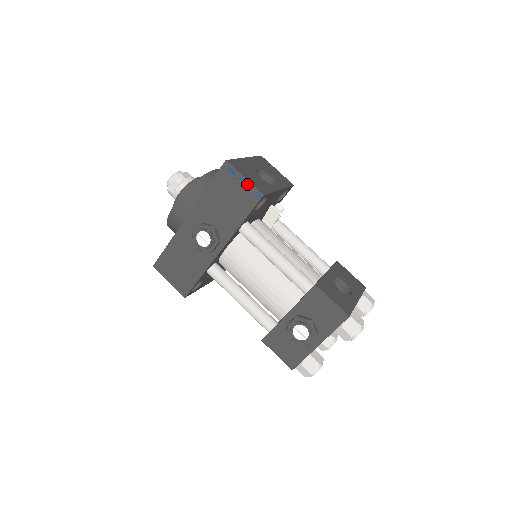
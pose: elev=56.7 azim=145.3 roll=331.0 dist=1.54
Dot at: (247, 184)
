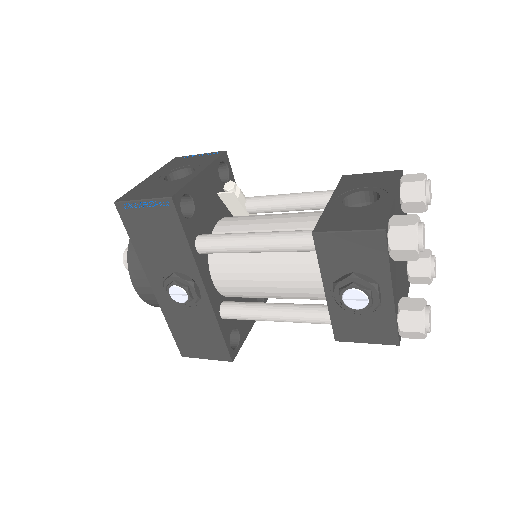
Dot at: (150, 203)
